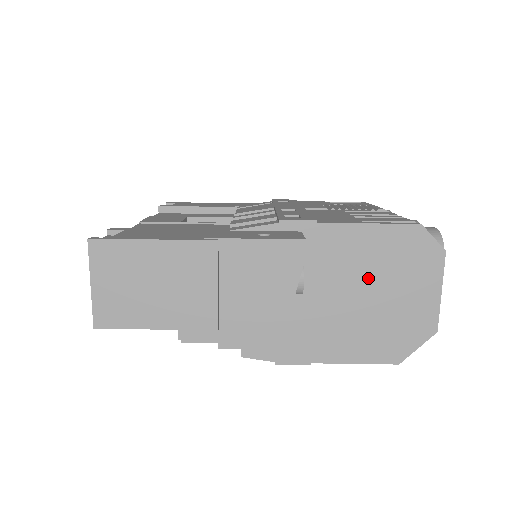
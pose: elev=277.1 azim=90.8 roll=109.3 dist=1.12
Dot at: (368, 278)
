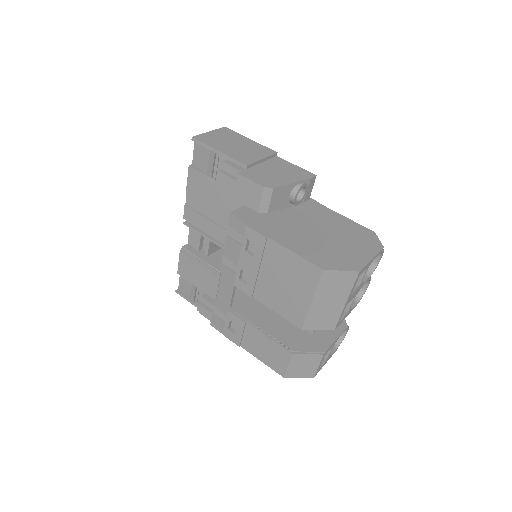
Dot at: (331, 231)
